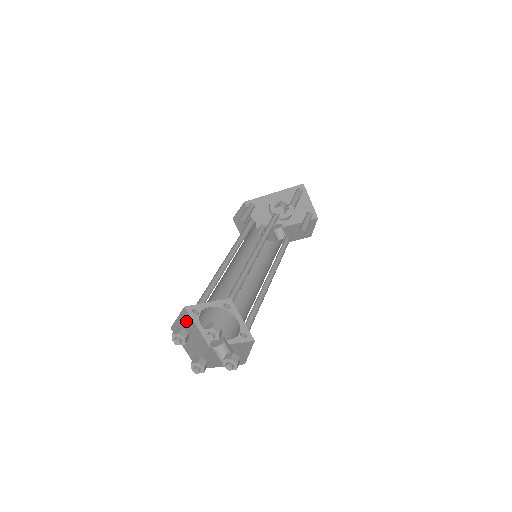
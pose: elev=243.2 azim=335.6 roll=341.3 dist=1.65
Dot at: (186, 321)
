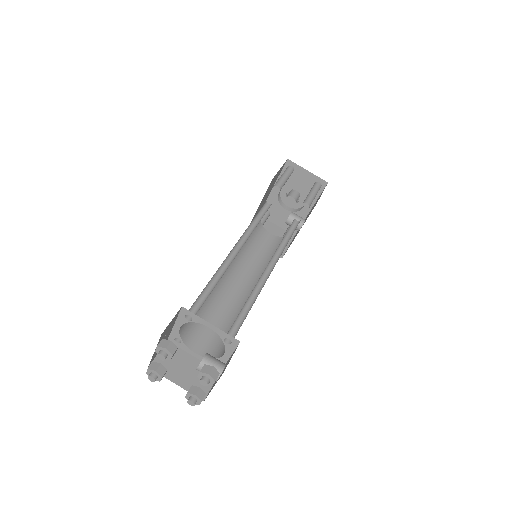
Dot at: occluded
